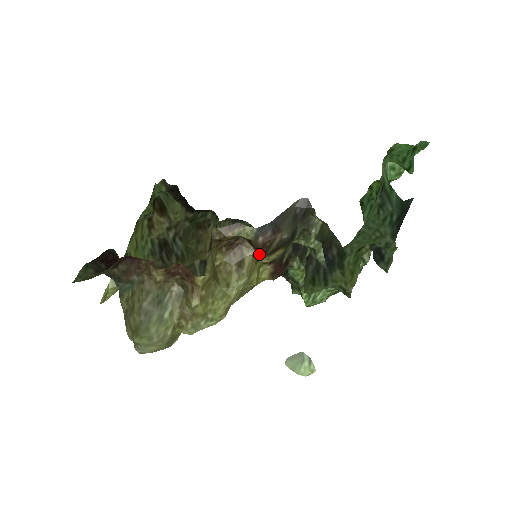
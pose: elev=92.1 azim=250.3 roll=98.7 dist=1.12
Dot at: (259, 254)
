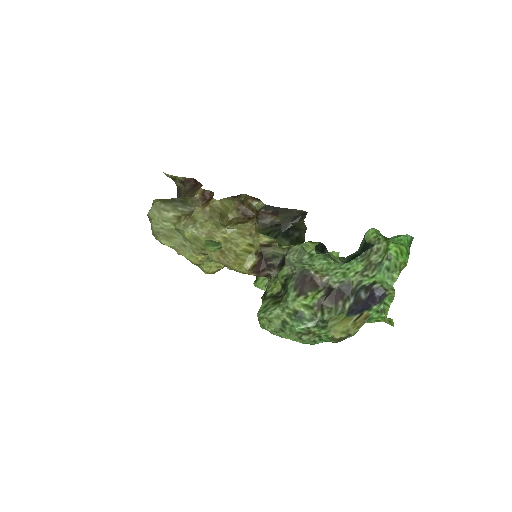
Dot at: (256, 228)
